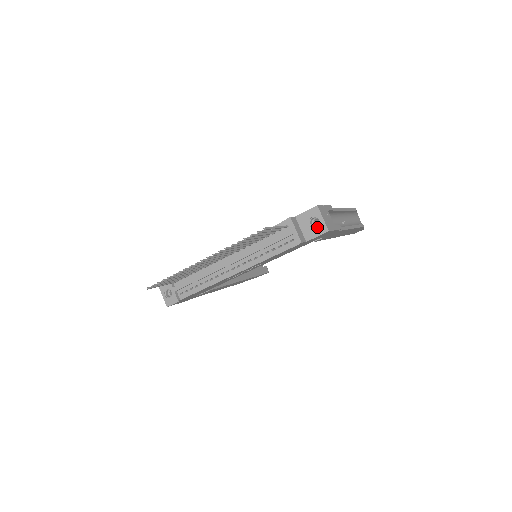
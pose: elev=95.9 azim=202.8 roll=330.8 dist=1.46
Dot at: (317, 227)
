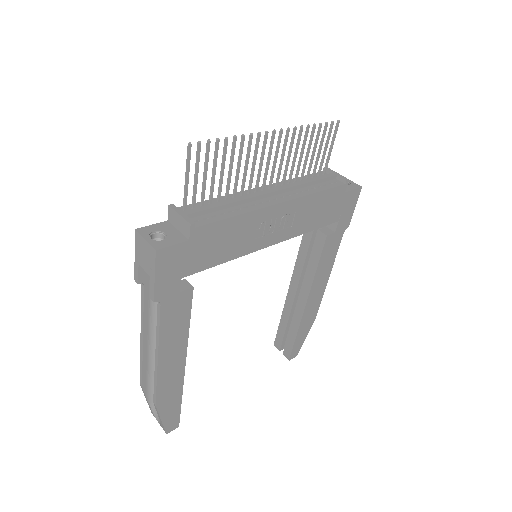
Dot at: (349, 185)
